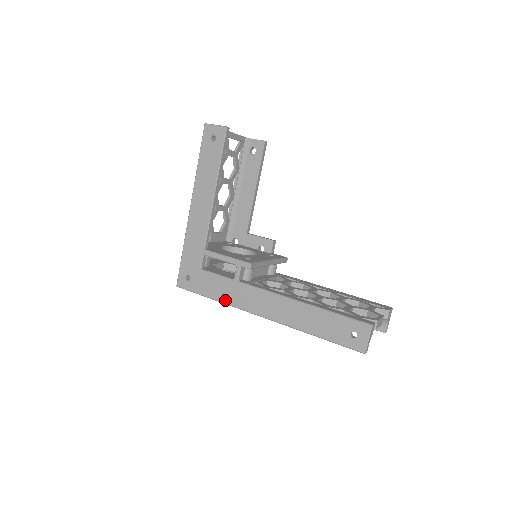
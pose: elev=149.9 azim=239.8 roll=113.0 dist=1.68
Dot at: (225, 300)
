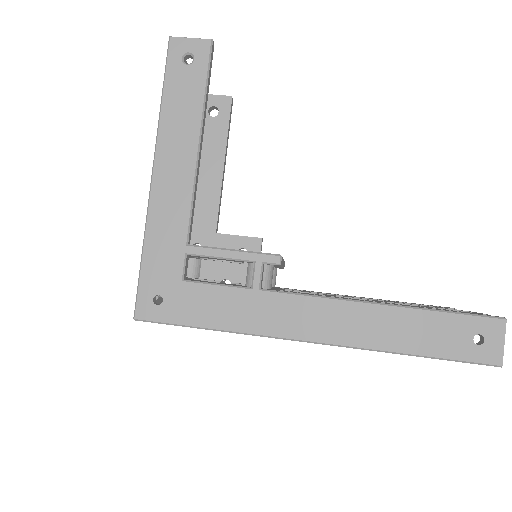
Dot at: (238, 326)
